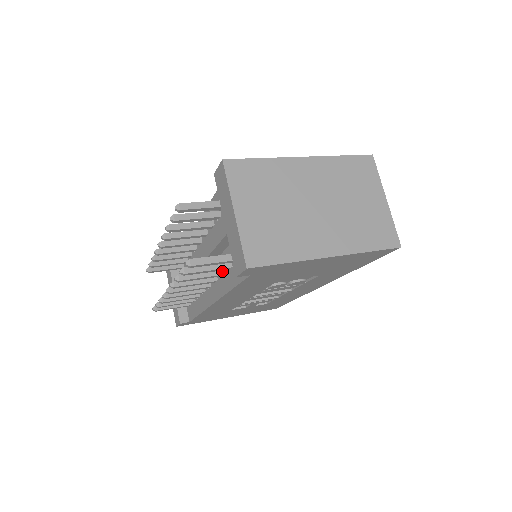
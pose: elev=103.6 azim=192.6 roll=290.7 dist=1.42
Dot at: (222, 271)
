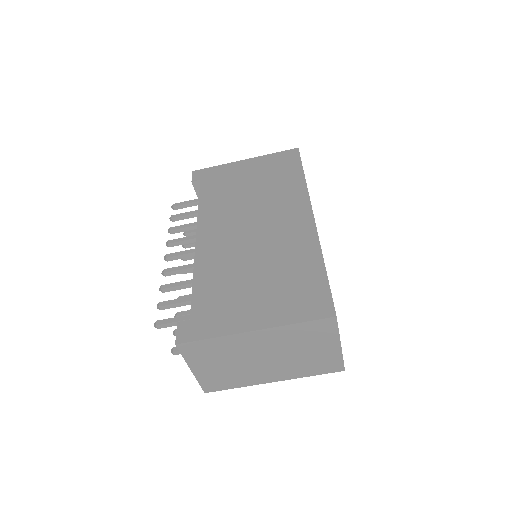
Dot at: occluded
